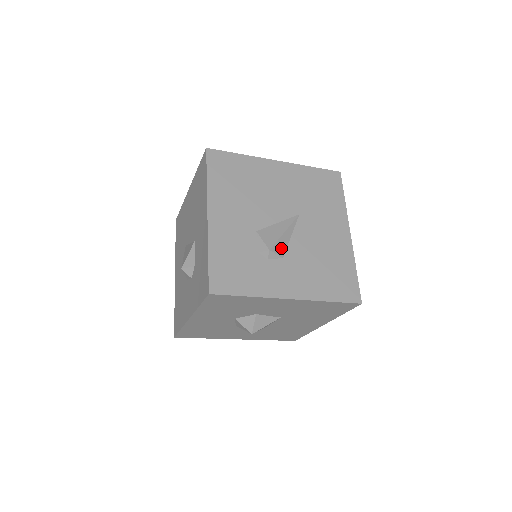
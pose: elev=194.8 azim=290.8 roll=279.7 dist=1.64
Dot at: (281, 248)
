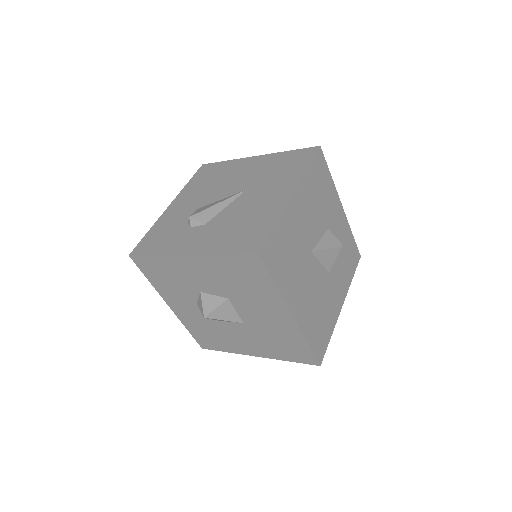
Dot at: (206, 216)
